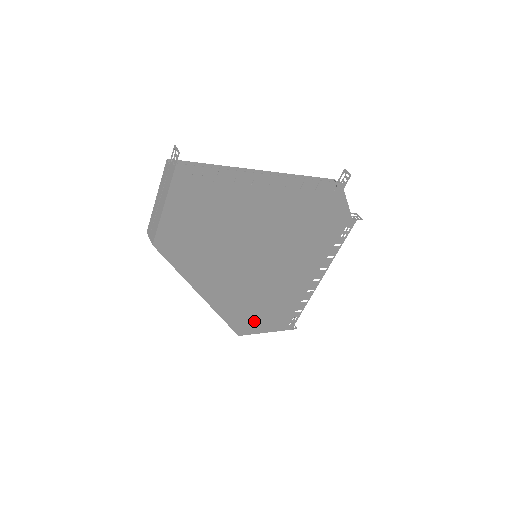
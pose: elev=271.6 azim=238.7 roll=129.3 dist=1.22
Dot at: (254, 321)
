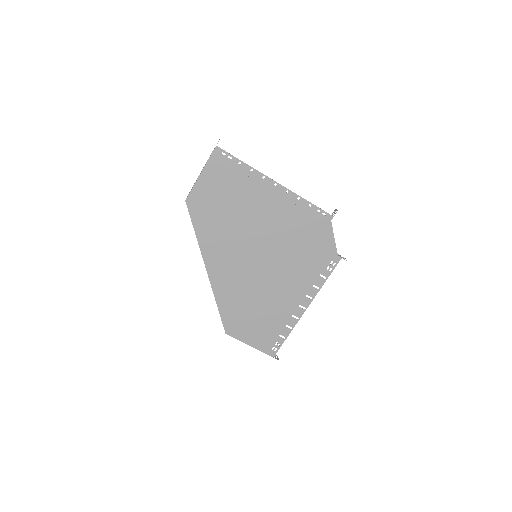
Dot at: (242, 324)
